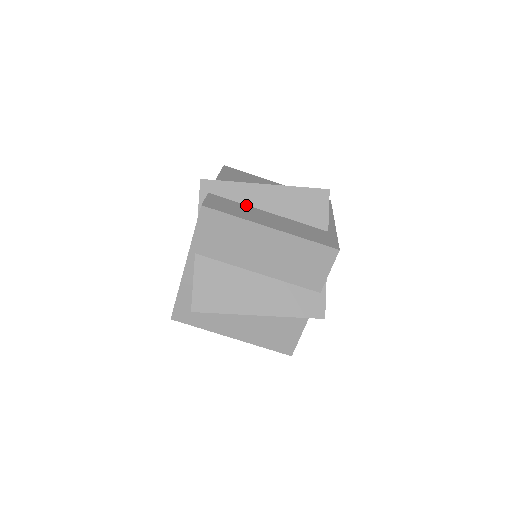
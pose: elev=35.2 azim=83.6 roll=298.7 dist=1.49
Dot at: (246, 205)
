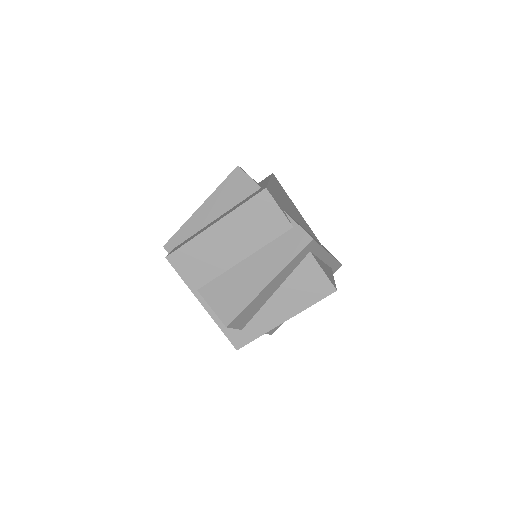
Dot at: (200, 230)
